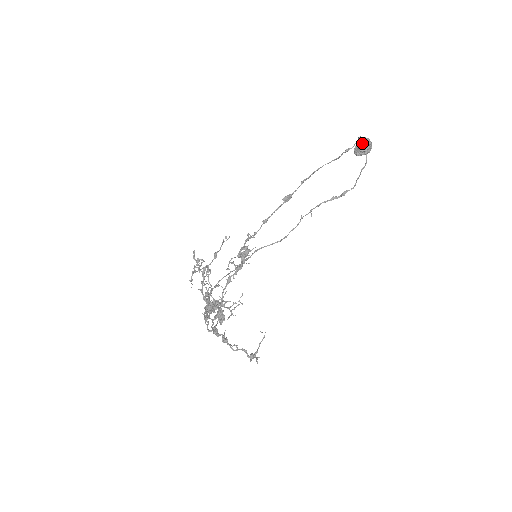
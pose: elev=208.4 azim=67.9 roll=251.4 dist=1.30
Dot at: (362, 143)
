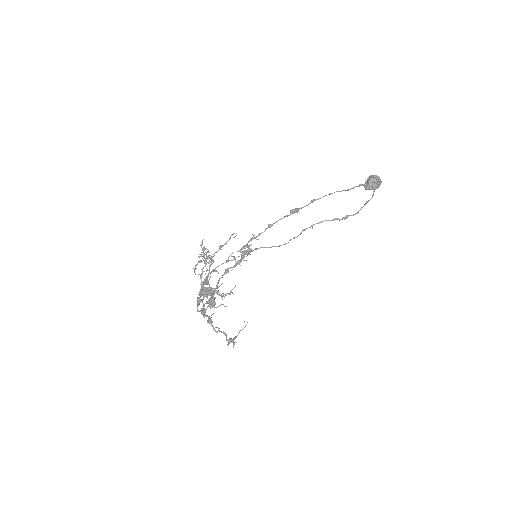
Dot at: (372, 178)
